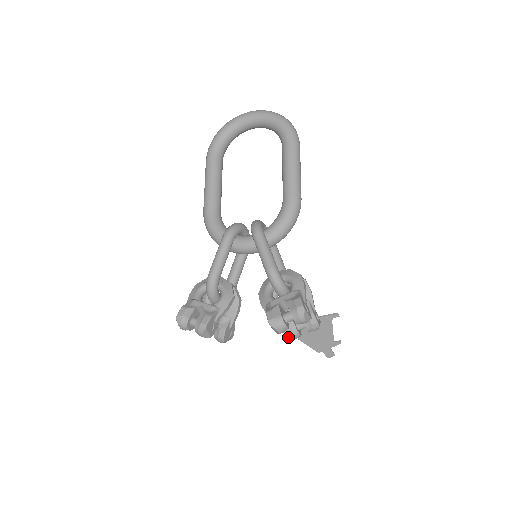
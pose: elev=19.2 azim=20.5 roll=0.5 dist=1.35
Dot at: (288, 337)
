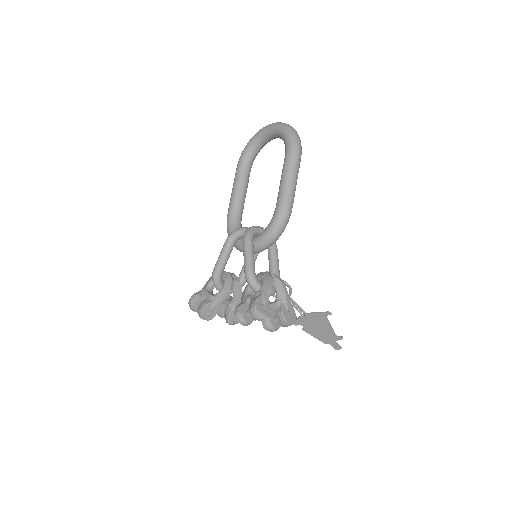
Dot at: (265, 328)
